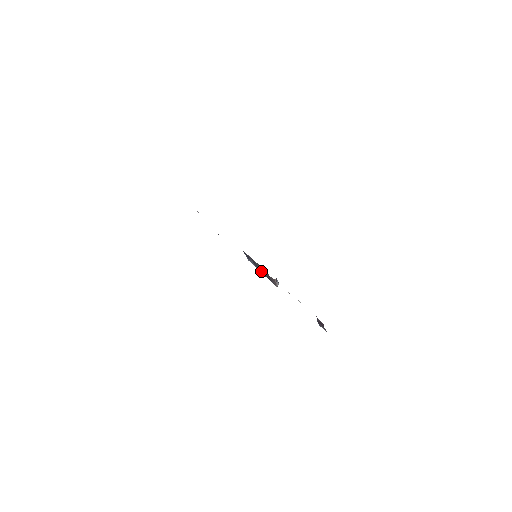
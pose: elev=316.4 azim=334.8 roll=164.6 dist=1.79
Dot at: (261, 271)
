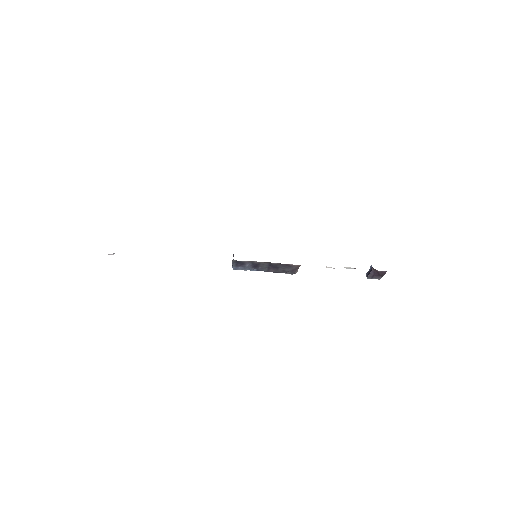
Dot at: (264, 270)
